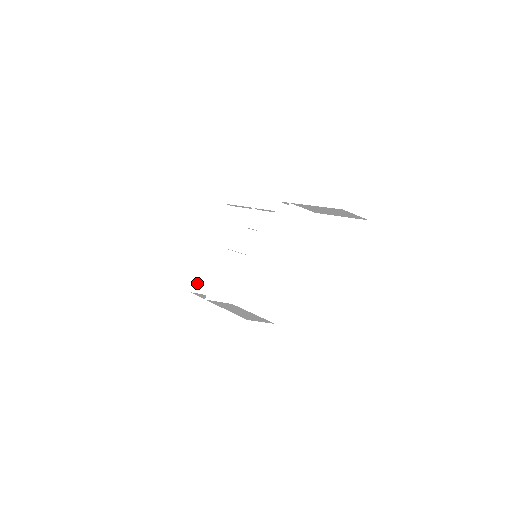
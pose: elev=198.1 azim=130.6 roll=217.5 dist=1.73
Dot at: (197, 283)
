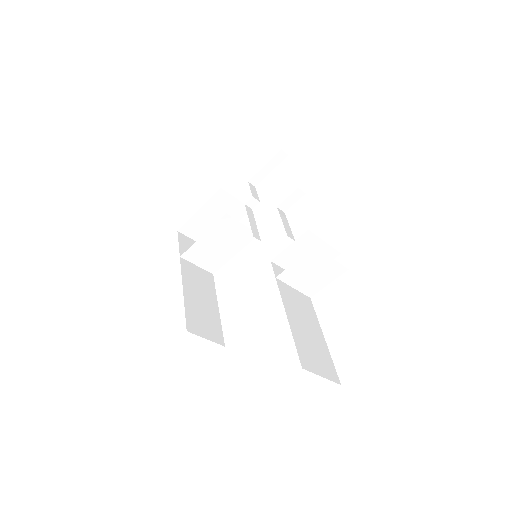
Dot at: (191, 225)
